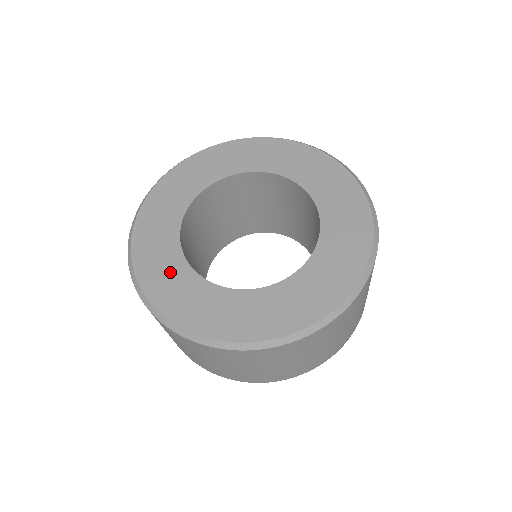
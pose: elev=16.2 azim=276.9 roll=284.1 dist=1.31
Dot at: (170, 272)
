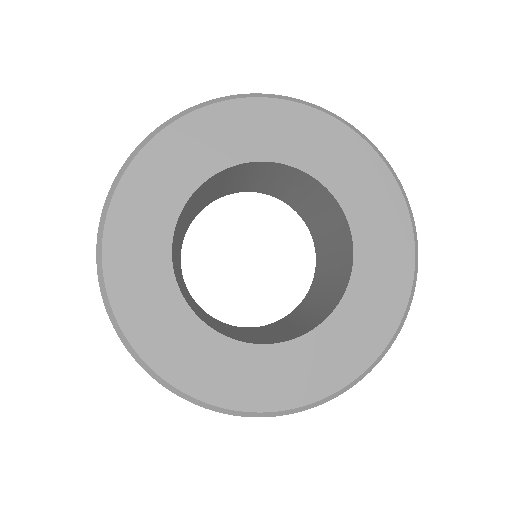
Dot at: (172, 328)
